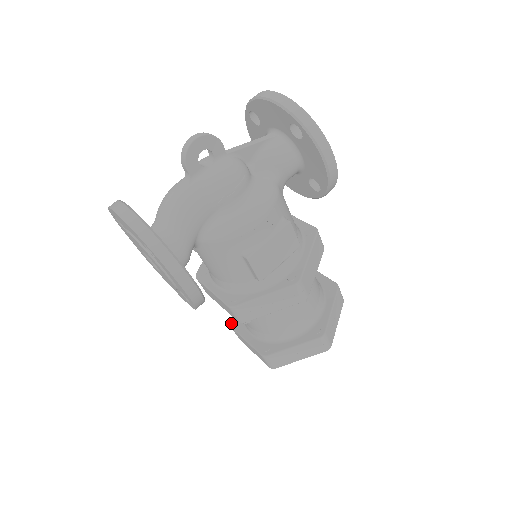
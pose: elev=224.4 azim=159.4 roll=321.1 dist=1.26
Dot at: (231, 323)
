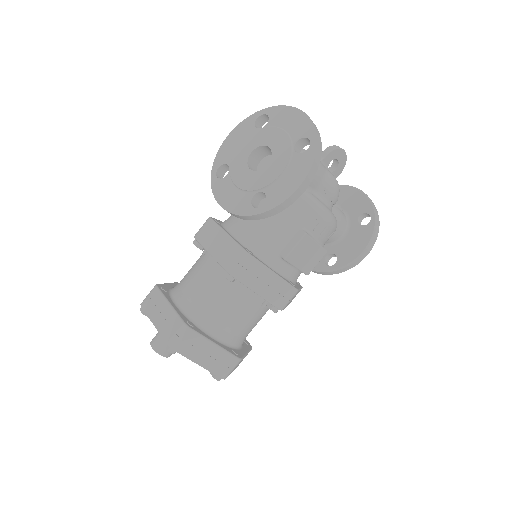
Dot at: (158, 285)
